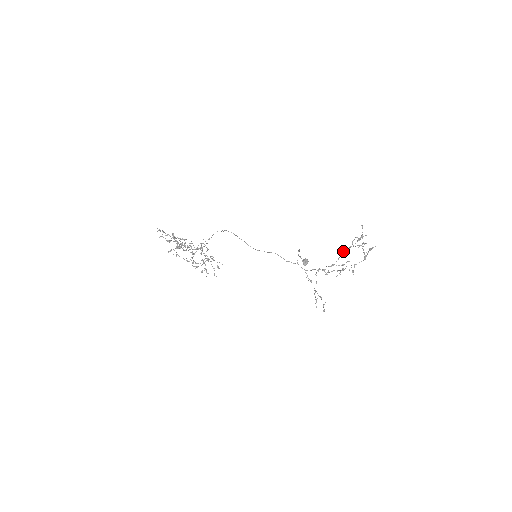
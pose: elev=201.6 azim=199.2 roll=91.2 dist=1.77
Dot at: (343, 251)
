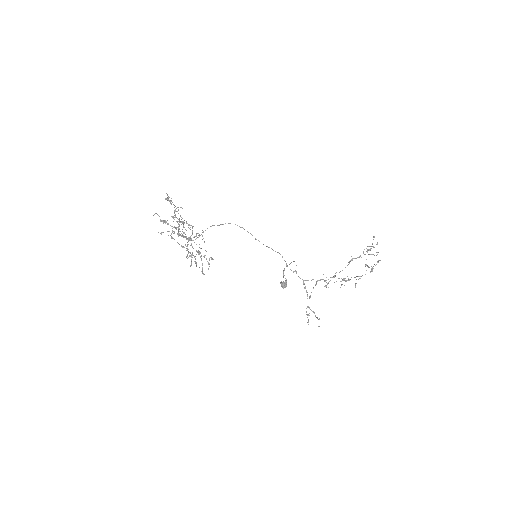
Dot at: (351, 260)
